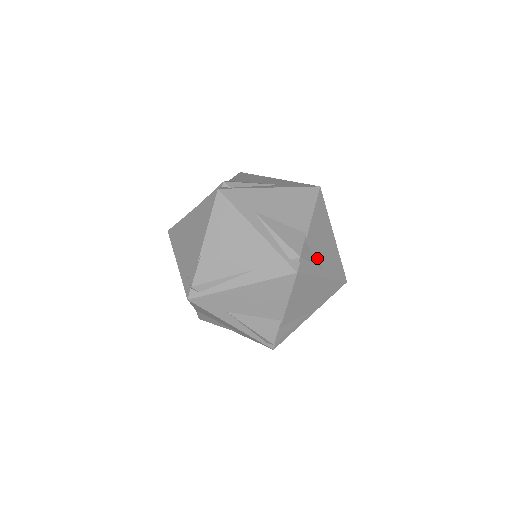
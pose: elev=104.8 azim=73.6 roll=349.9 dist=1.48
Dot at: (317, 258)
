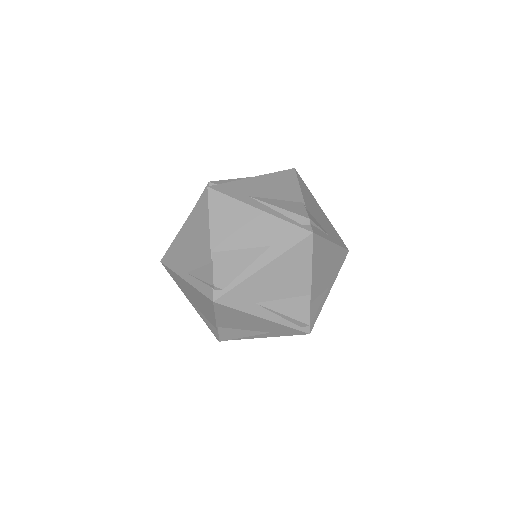
Dot at: occluded
